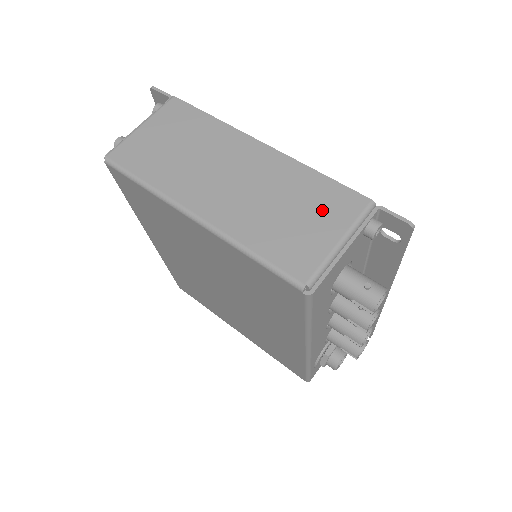
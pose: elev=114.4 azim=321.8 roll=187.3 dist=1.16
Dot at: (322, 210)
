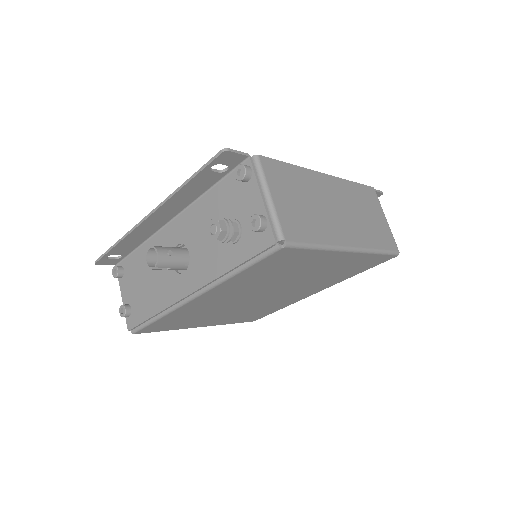
Dot at: (372, 206)
